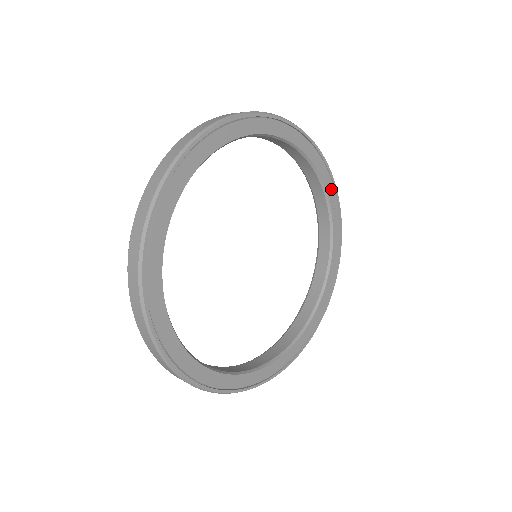
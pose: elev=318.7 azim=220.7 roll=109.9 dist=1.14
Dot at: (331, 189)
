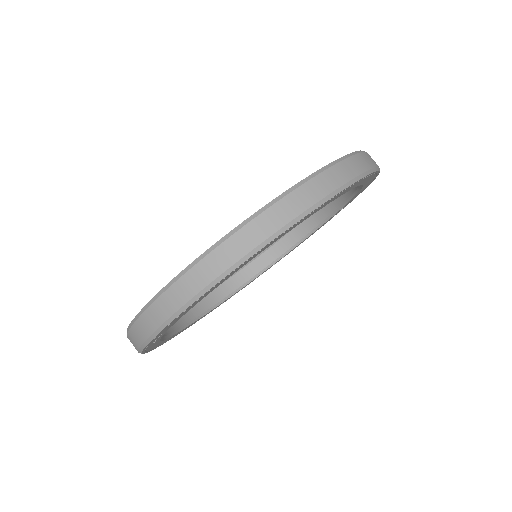
Dot at: (348, 203)
